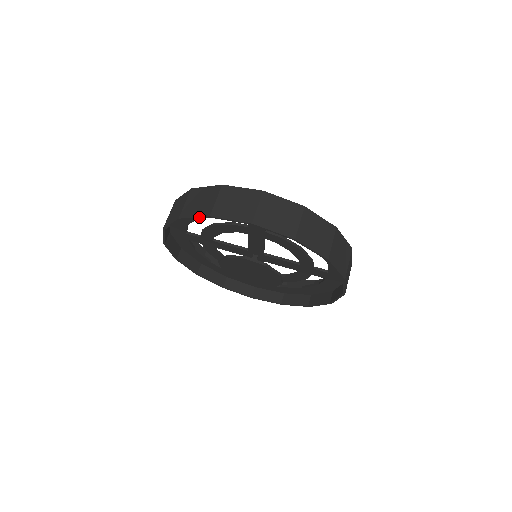
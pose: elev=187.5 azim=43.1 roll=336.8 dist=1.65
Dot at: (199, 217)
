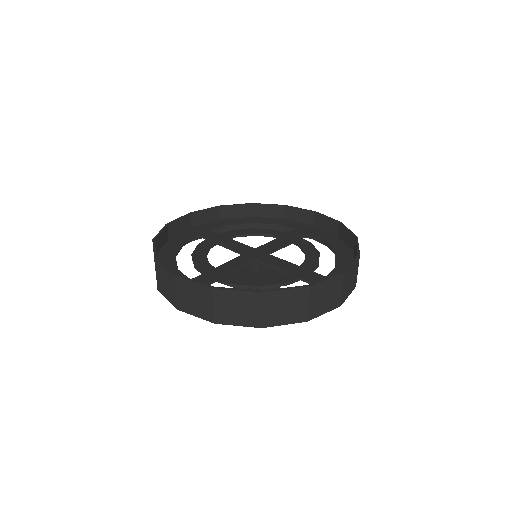
Dot at: (292, 323)
